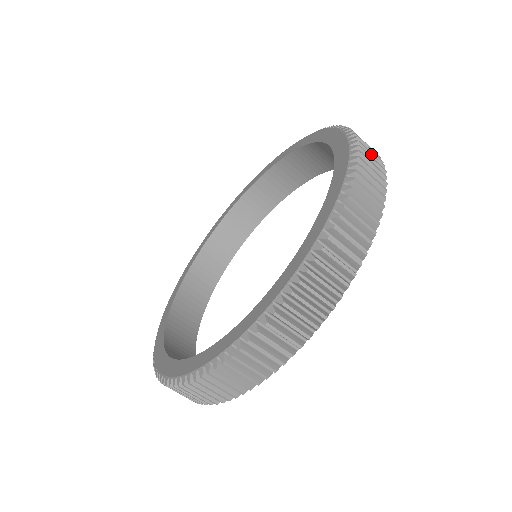
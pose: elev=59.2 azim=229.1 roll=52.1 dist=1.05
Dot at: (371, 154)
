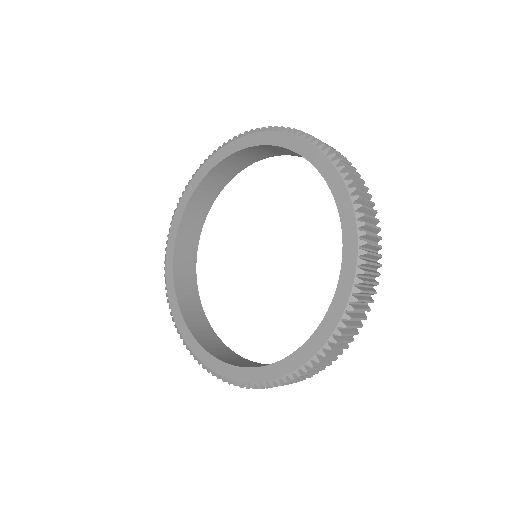
Dot at: (367, 201)
